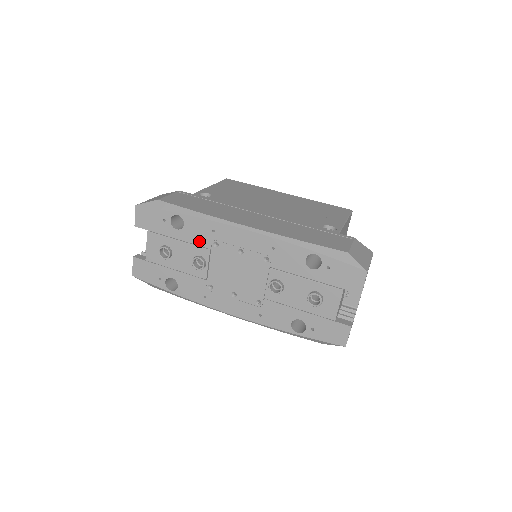
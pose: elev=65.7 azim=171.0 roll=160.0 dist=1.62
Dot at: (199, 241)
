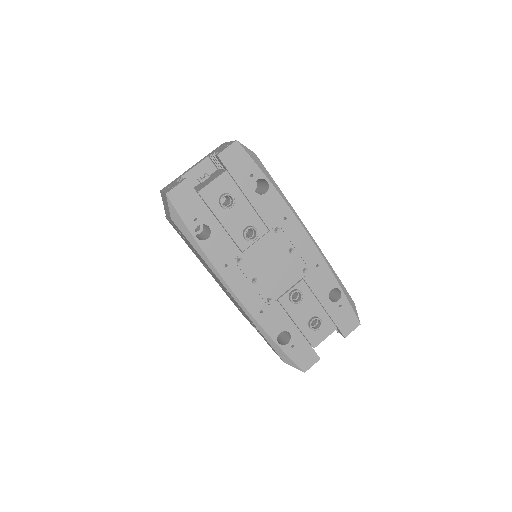
Dot at: (266, 216)
